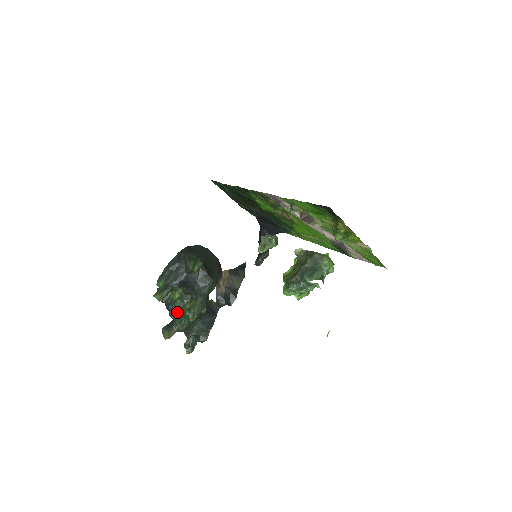
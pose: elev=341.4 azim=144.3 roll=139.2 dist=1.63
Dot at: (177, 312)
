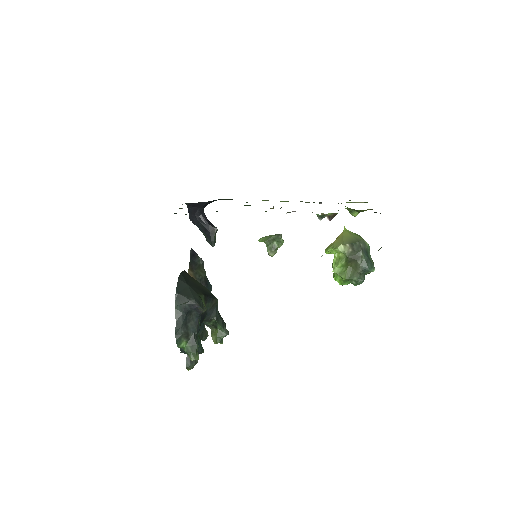
Dot at: occluded
